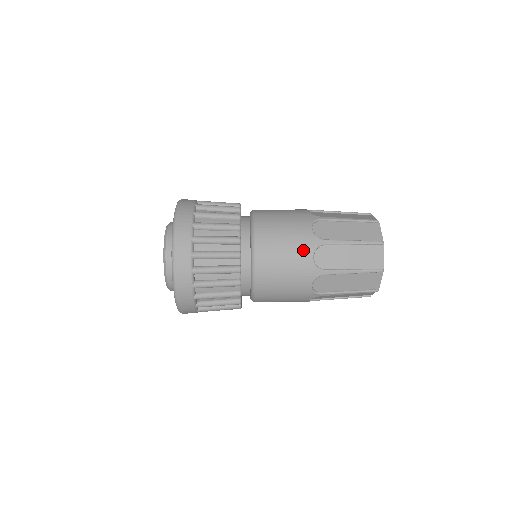
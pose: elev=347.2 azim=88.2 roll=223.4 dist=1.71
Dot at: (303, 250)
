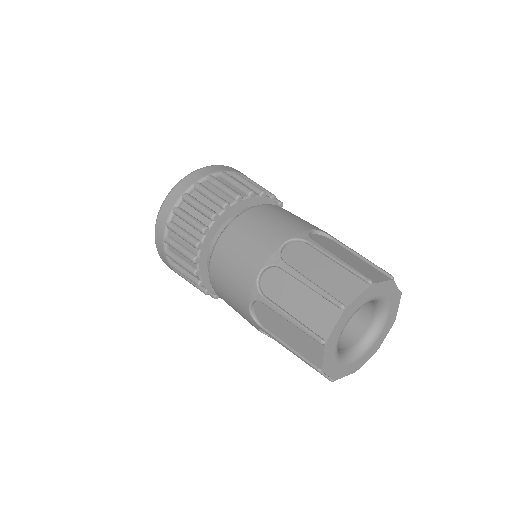
Dot at: (256, 259)
